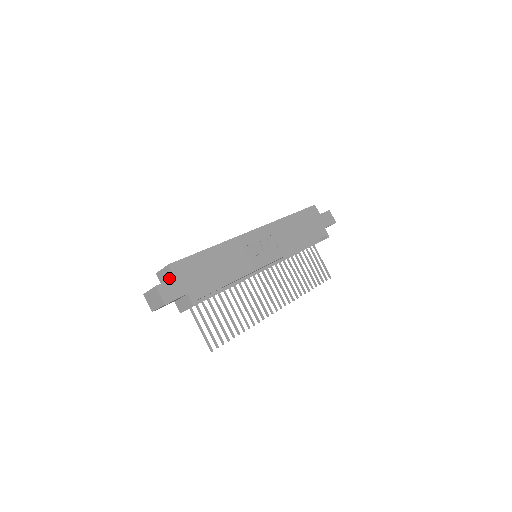
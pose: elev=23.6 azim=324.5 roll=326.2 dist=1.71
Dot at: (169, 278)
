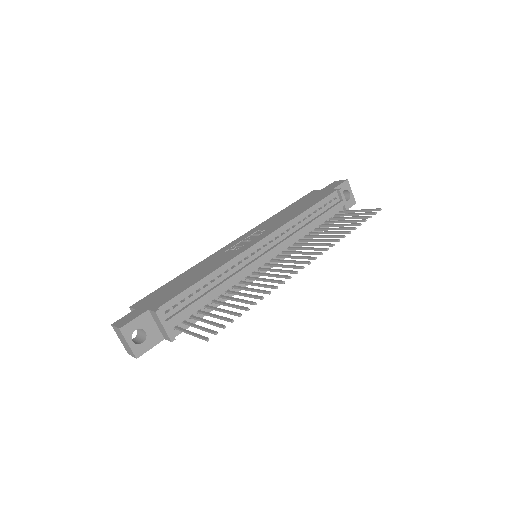
Dot at: occluded
